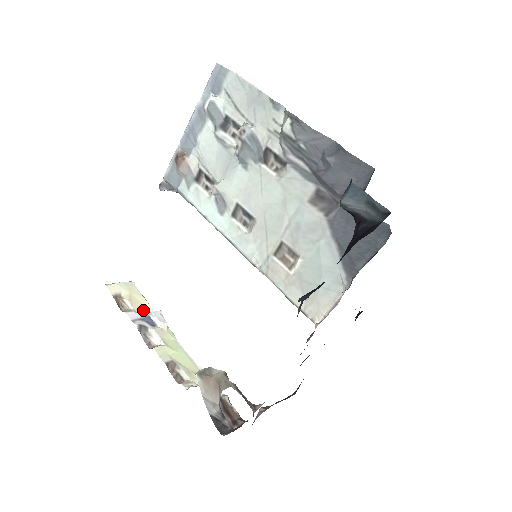
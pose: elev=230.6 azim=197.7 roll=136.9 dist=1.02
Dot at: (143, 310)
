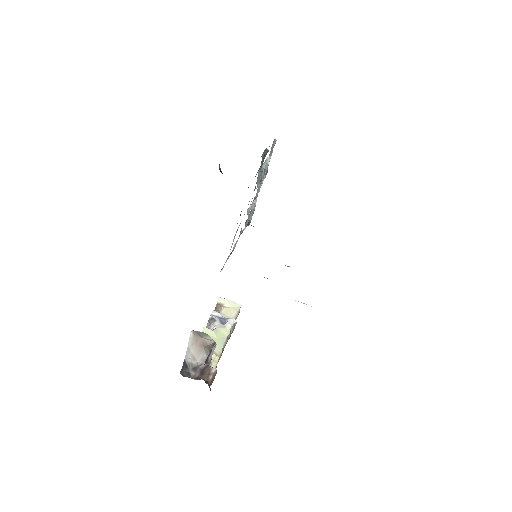
Dot at: (227, 316)
